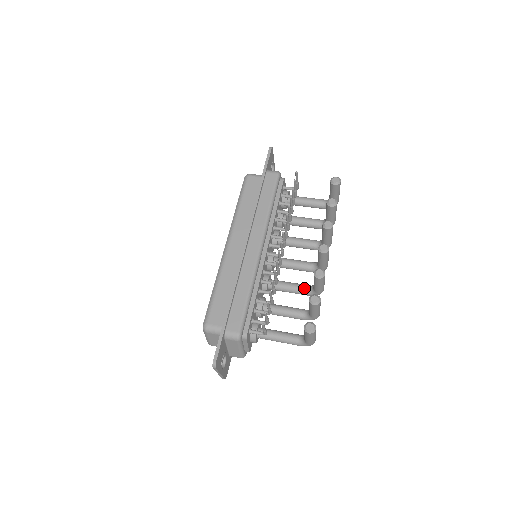
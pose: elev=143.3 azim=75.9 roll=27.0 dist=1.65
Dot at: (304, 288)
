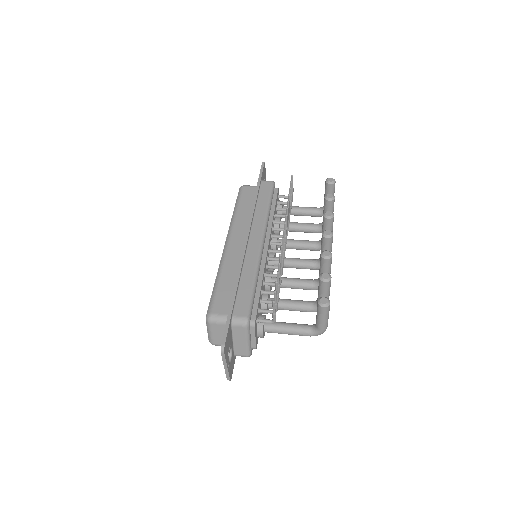
Dot at: (309, 281)
